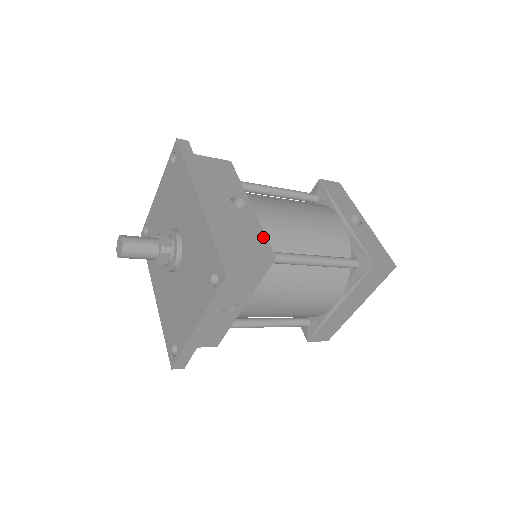
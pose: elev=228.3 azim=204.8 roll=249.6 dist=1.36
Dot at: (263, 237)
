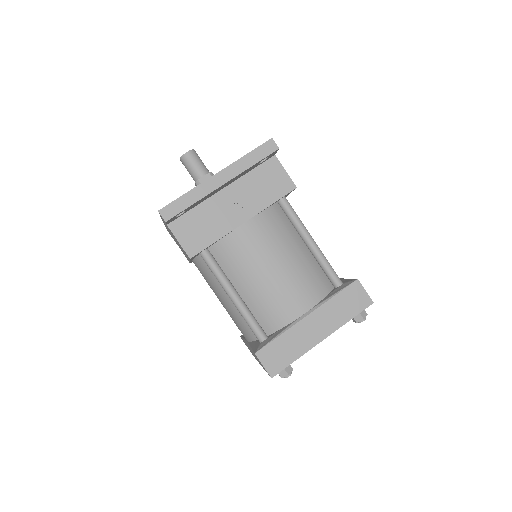
Dot at: occluded
